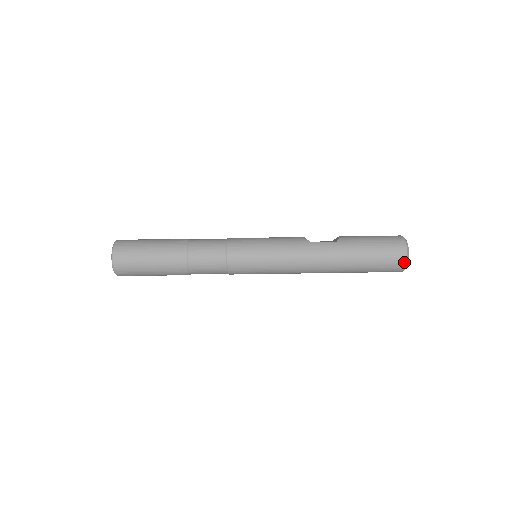
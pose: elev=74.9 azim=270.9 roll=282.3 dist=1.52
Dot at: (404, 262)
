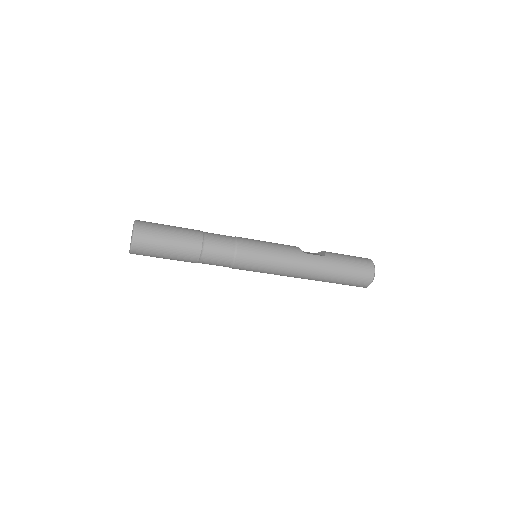
Dot at: (370, 281)
